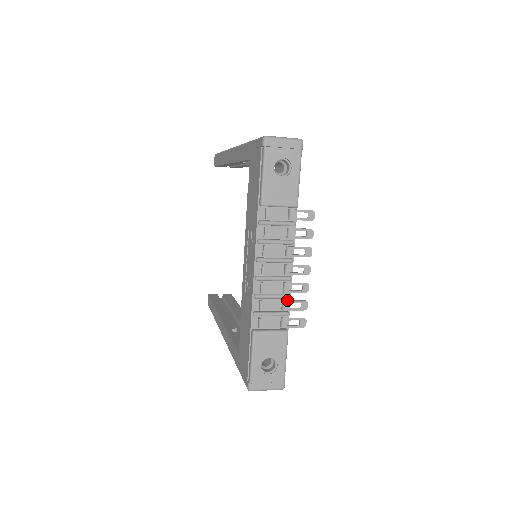
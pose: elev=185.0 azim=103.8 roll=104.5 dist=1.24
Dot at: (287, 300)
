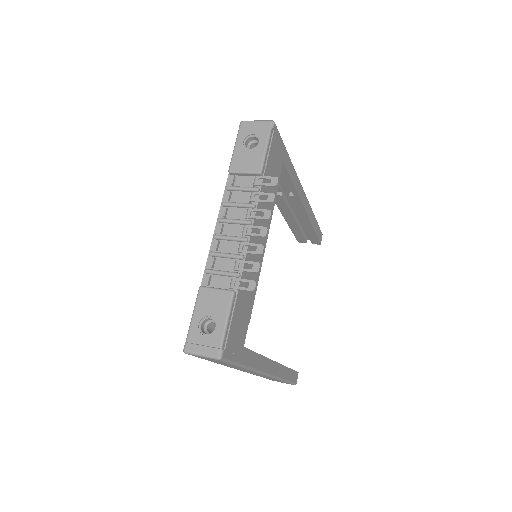
Dot at: (239, 260)
